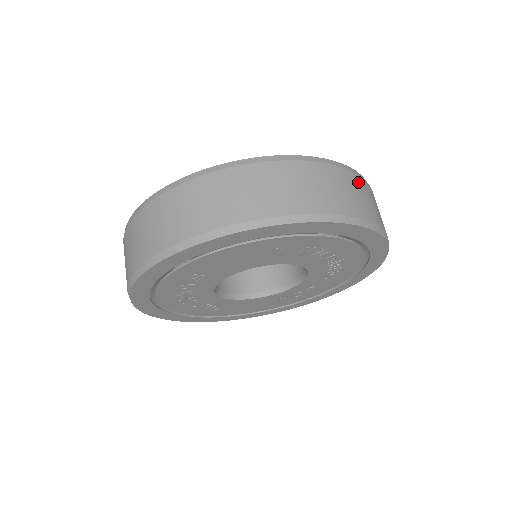
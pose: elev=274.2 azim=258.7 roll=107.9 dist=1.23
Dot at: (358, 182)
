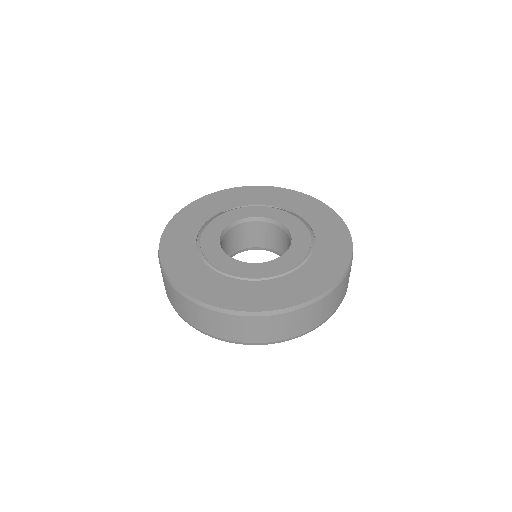
Dot at: (337, 291)
